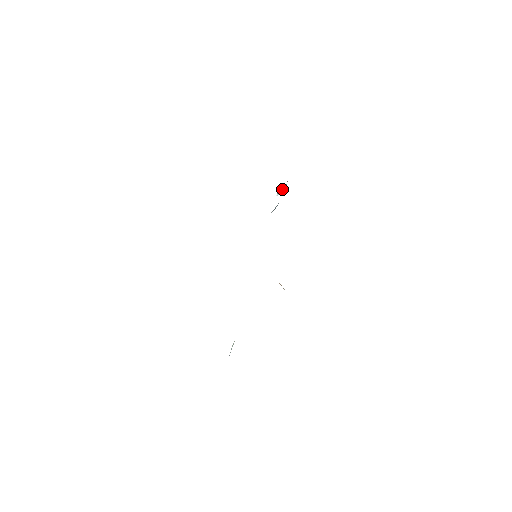
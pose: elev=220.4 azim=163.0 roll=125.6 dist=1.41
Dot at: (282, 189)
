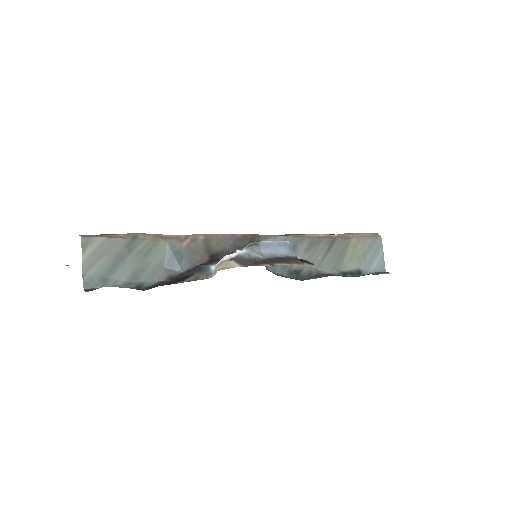
Dot at: (218, 265)
